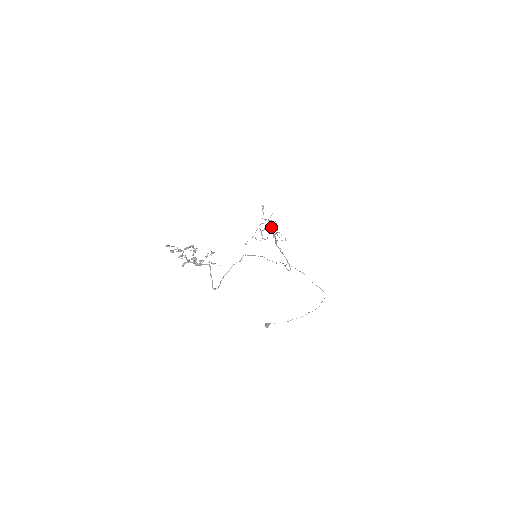
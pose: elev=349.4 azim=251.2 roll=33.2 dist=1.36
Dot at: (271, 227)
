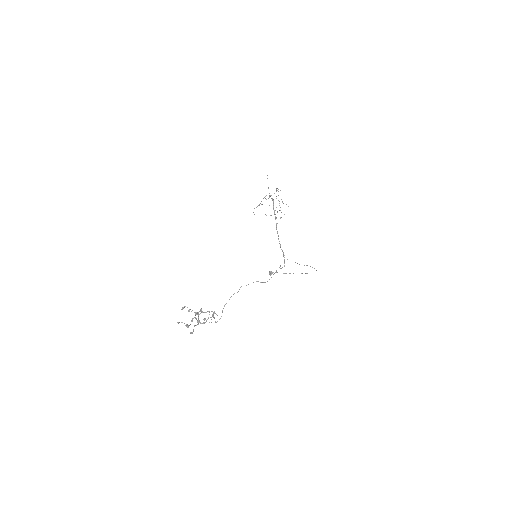
Dot at: occluded
